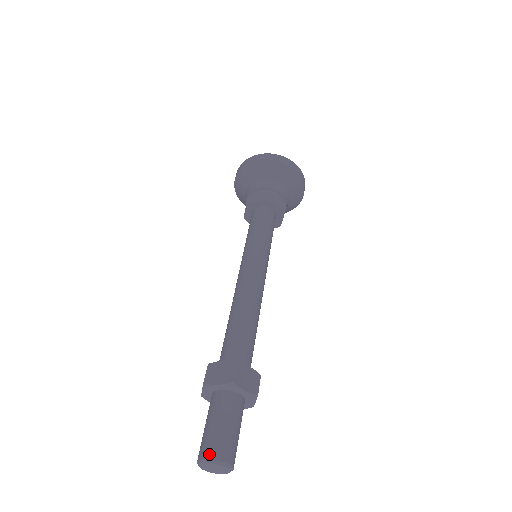
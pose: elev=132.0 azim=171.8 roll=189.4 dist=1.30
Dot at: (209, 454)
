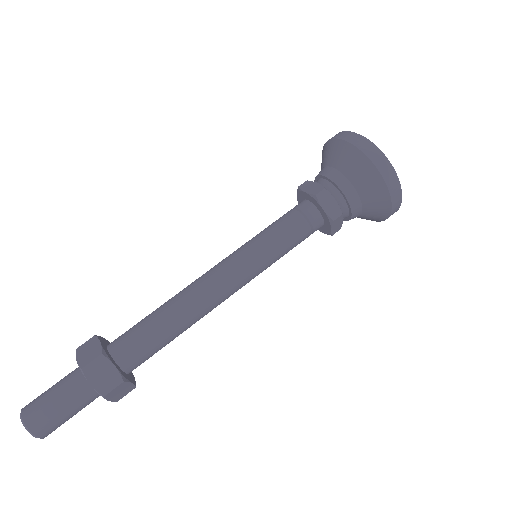
Dot at: (25, 411)
